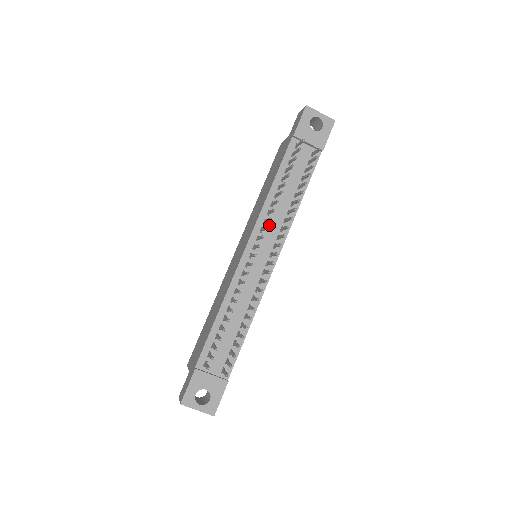
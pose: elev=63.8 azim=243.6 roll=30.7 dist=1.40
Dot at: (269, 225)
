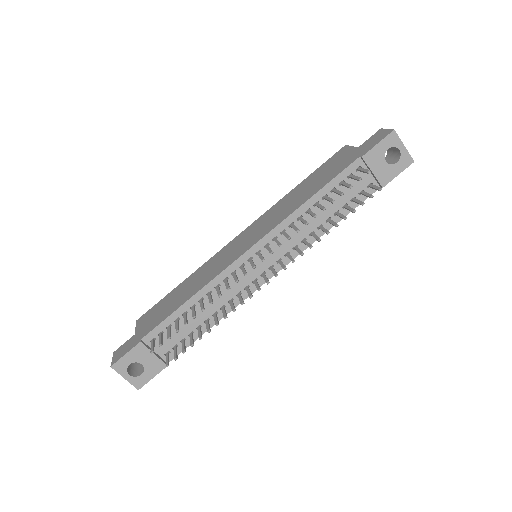
Dot at: (285, 237)
